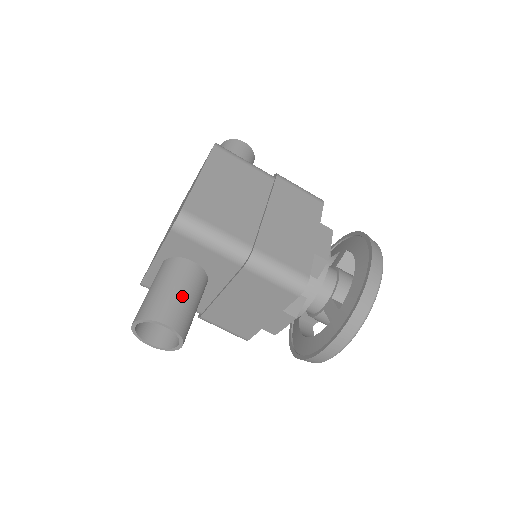
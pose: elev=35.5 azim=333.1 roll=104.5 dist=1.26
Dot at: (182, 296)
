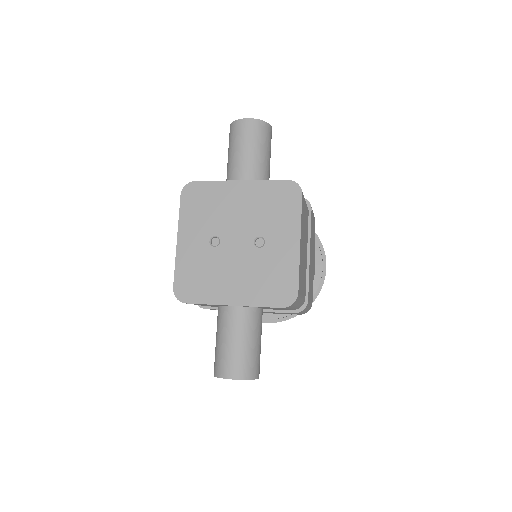
Dot at: occluded
